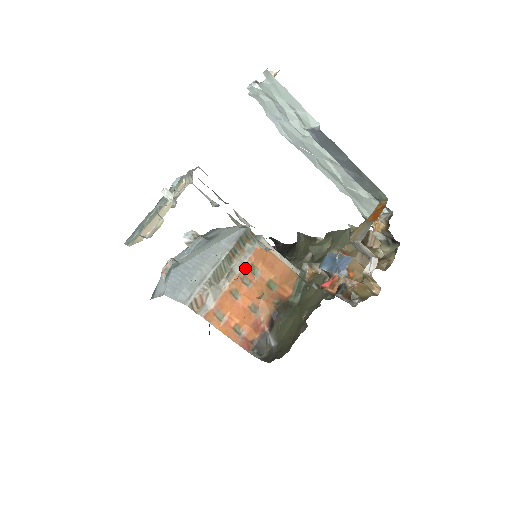
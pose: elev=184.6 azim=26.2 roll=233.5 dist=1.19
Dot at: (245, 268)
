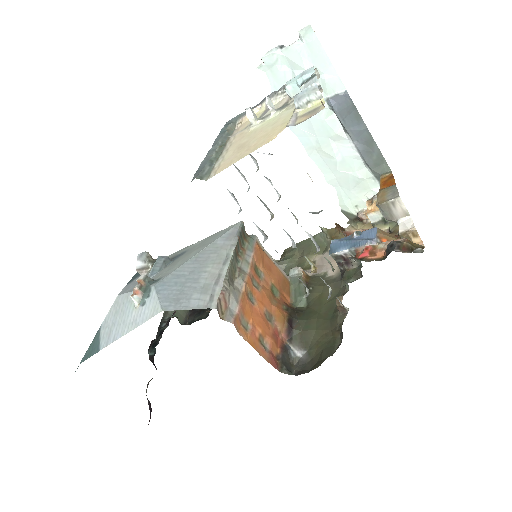
Dot at: (252, 268)
